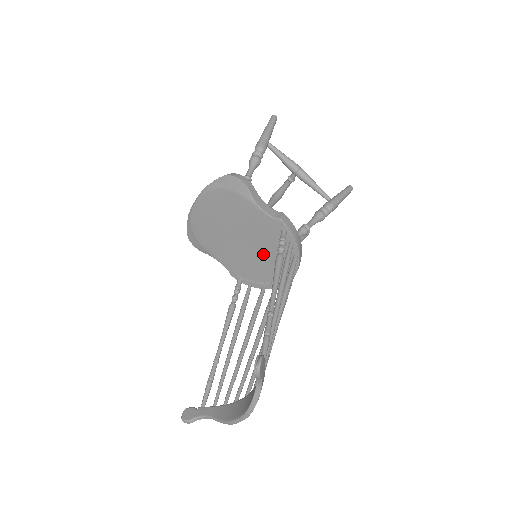
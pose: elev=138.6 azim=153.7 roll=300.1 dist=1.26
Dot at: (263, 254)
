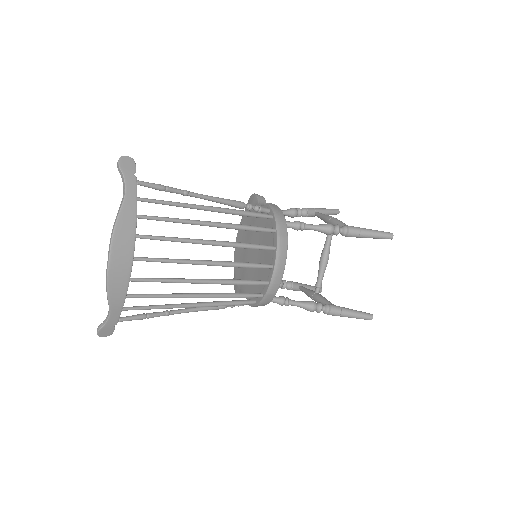
Dot at: (262, 253)
